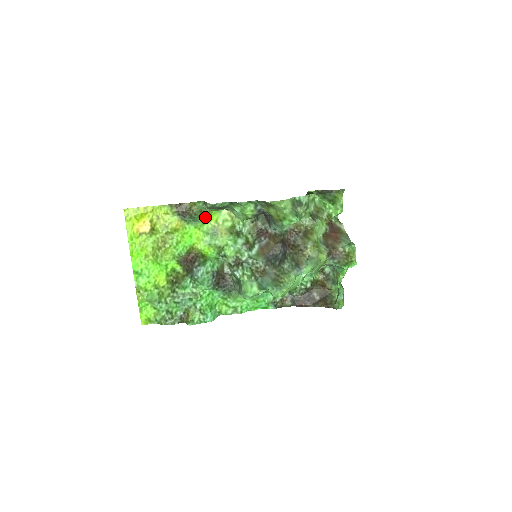
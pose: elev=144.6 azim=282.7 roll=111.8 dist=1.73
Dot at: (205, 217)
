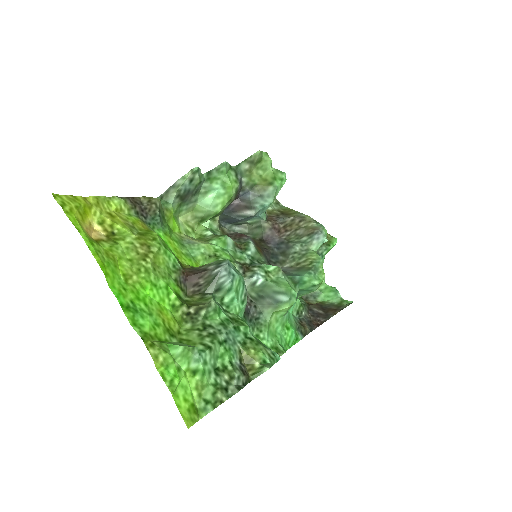
Dot at: (169, 220)
